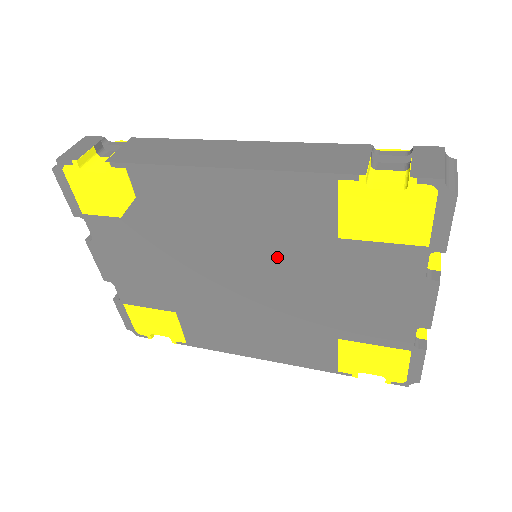
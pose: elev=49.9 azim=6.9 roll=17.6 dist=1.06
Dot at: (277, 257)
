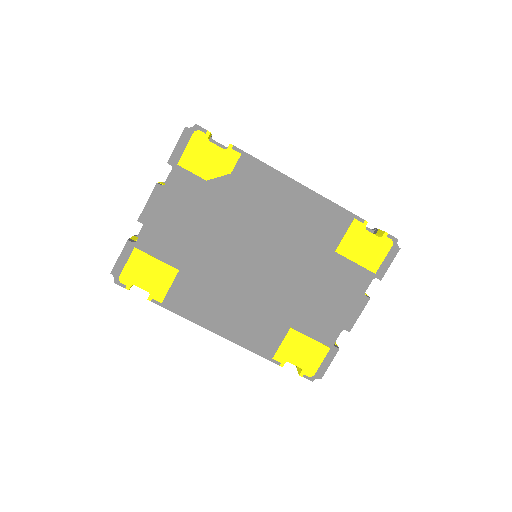
Dot at: (292, 251)
